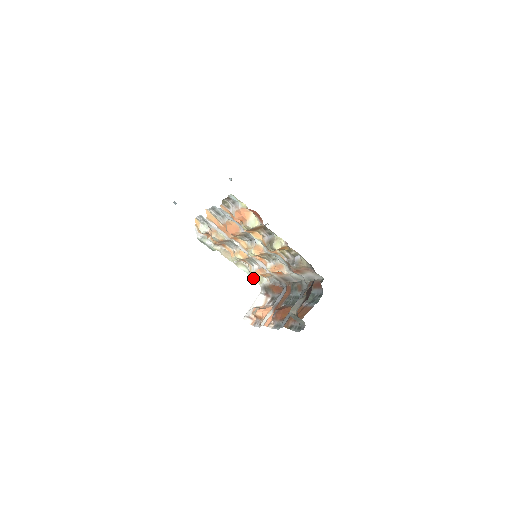
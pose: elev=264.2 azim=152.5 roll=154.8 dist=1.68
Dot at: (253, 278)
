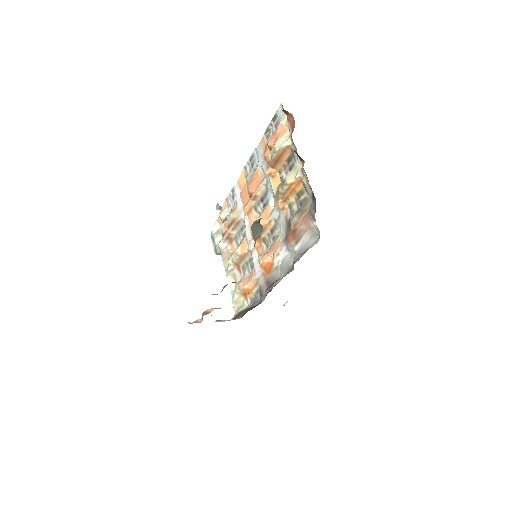
Dot at: (234, 300)
